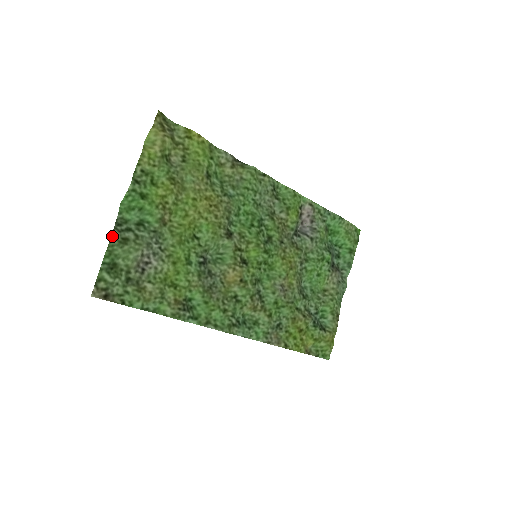
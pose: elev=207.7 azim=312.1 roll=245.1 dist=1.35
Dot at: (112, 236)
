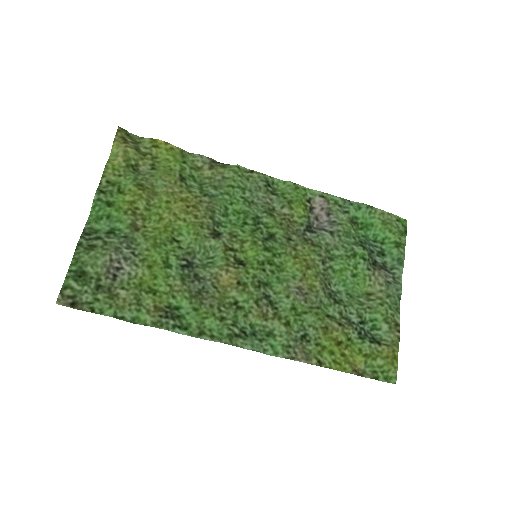
Dot at: (77, 244)
